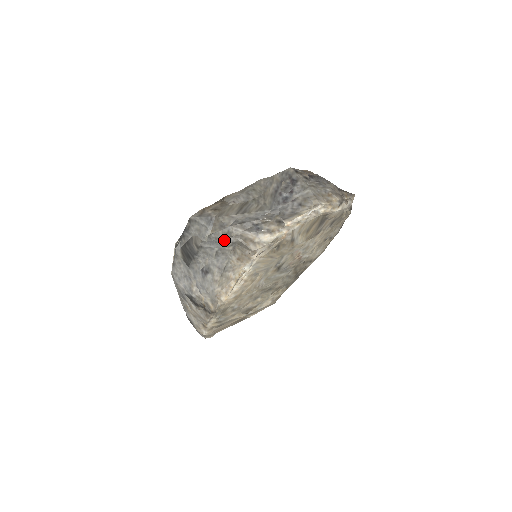
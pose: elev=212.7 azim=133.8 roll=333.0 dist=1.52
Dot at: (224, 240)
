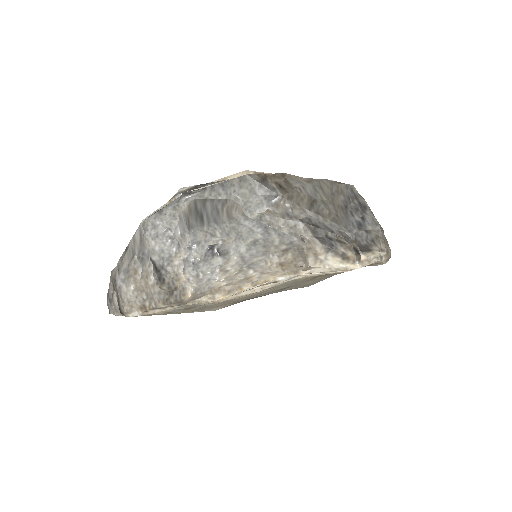
Dot at: (281, 233)
